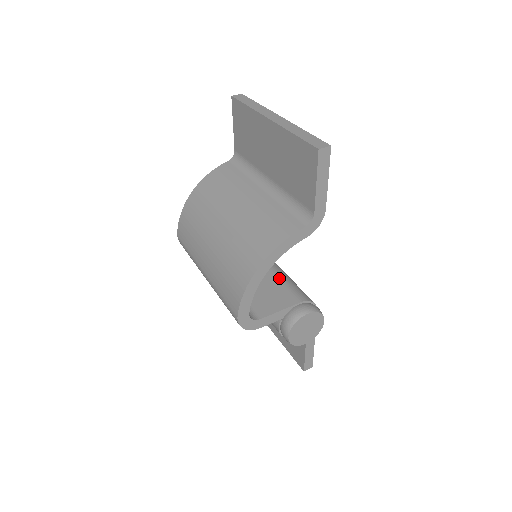
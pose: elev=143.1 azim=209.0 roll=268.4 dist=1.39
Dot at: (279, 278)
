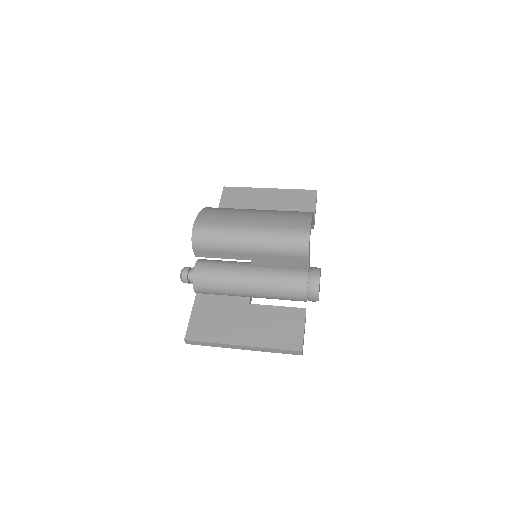
Dot at: occluded
